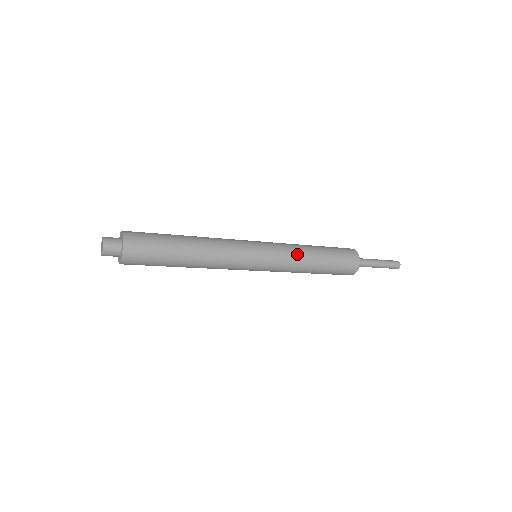
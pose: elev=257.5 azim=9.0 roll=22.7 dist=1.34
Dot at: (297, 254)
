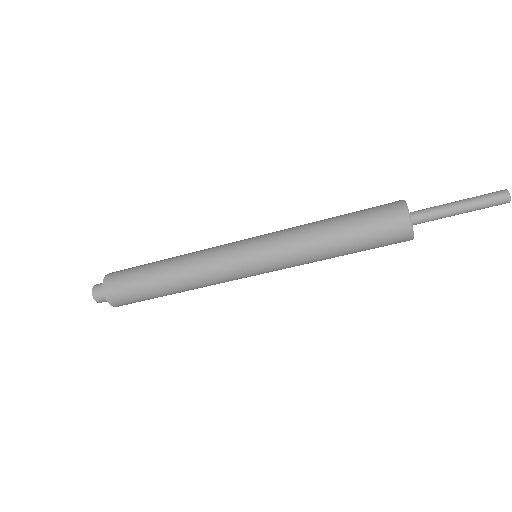
Dot at: (298, 228)
